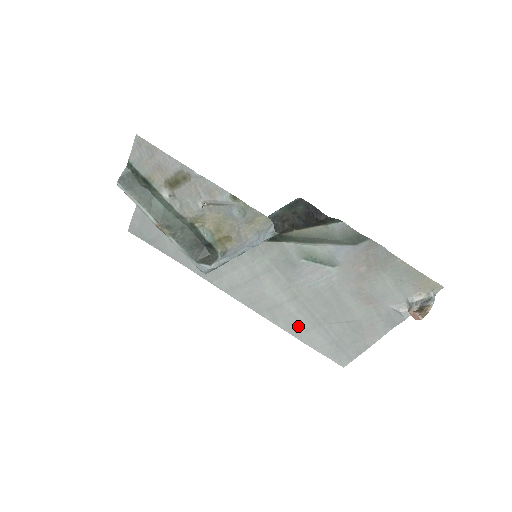
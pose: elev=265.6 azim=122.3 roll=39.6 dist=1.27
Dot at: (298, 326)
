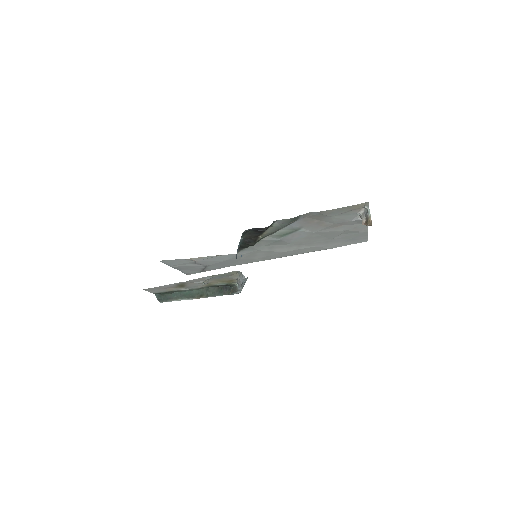
Dot at: (319, 248)
